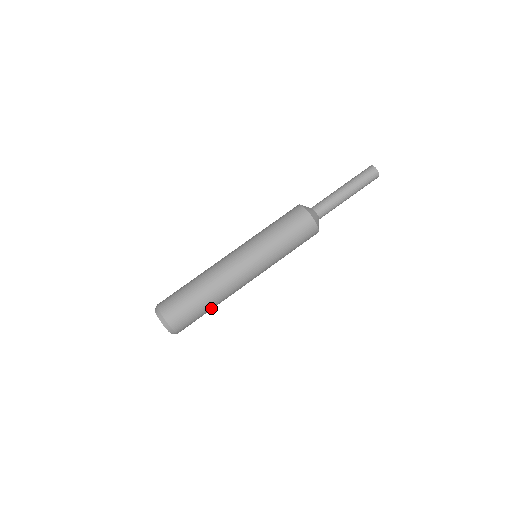
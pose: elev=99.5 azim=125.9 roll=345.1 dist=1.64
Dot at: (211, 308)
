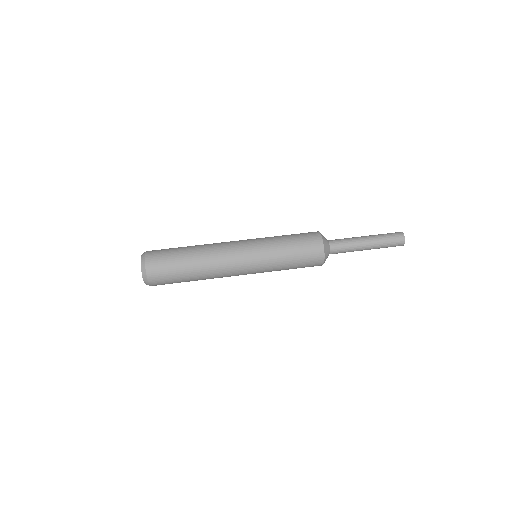
Dot at: (191, 278)
